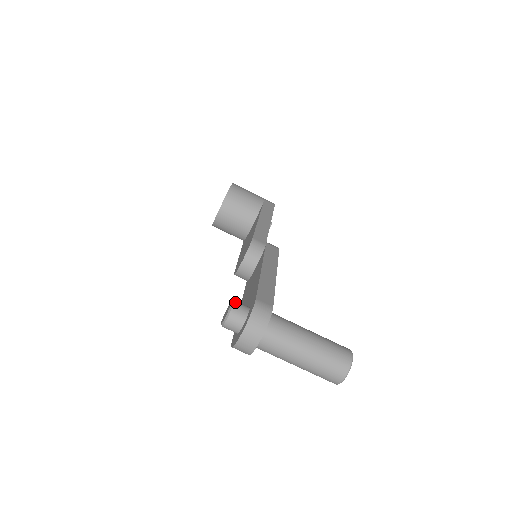
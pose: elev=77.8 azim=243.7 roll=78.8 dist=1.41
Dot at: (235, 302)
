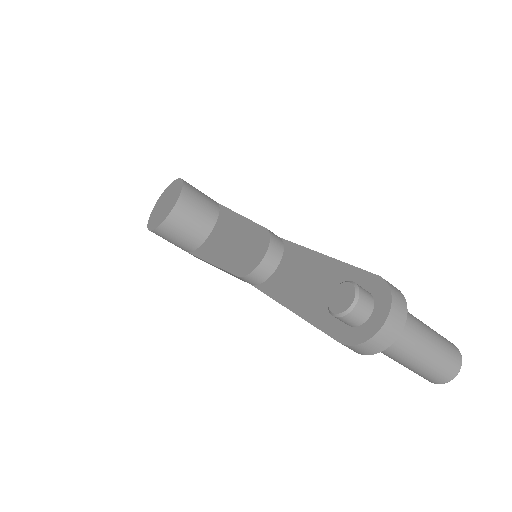
Dot at: (353, 282)
